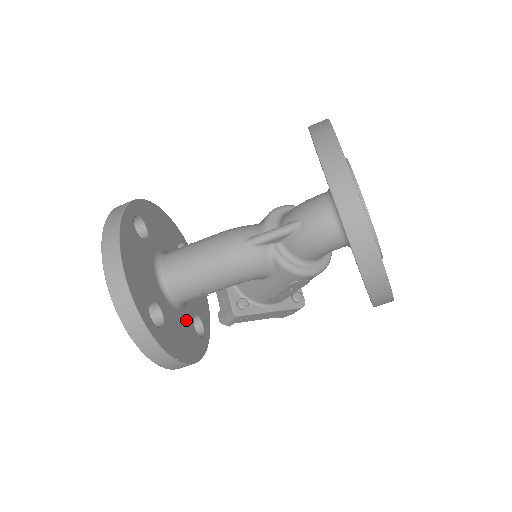
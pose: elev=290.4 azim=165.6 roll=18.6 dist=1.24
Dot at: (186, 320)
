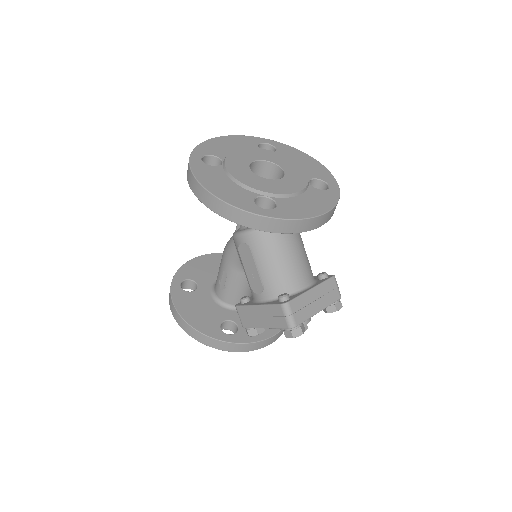
Dot at: (217, 312)
